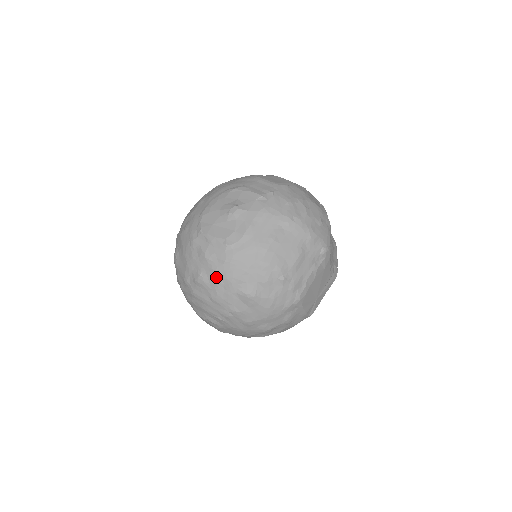
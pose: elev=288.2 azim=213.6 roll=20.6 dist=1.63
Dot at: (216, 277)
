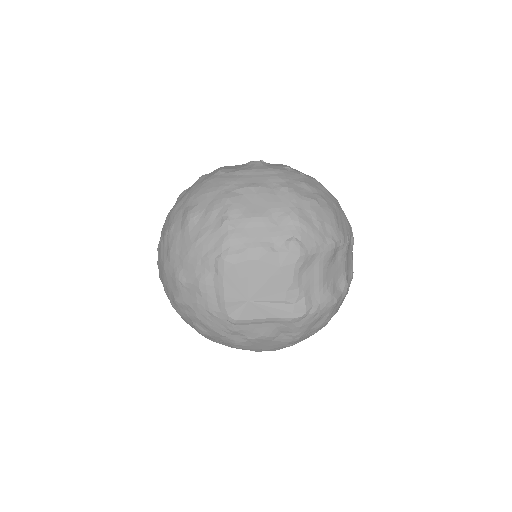
Dot at: (188, 192)
